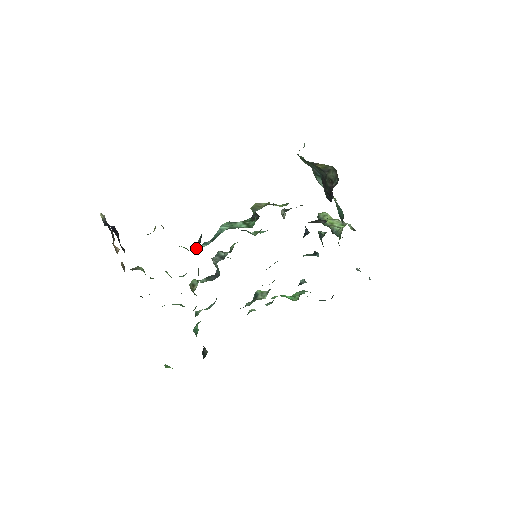
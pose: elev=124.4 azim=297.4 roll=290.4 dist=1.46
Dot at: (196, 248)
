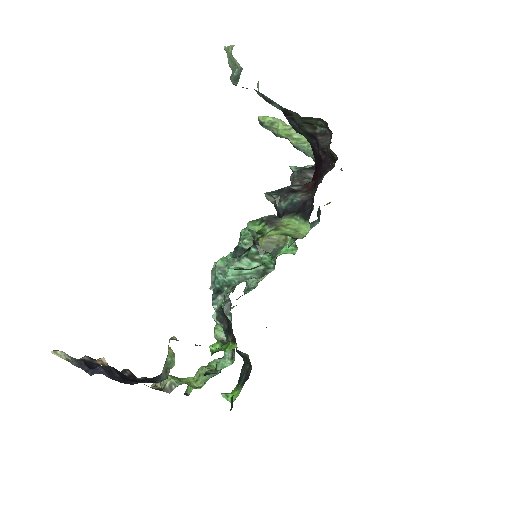
Dot at: (222, 326)
